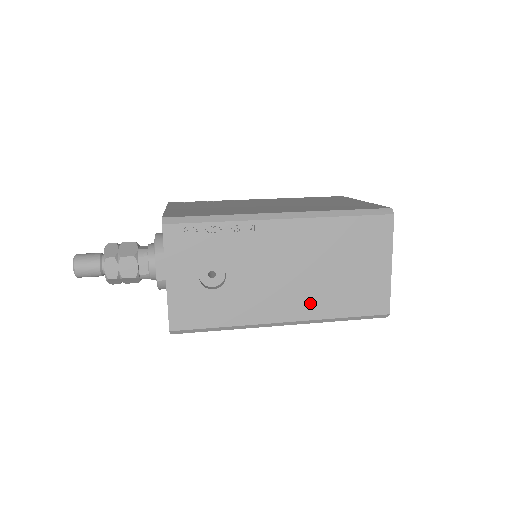
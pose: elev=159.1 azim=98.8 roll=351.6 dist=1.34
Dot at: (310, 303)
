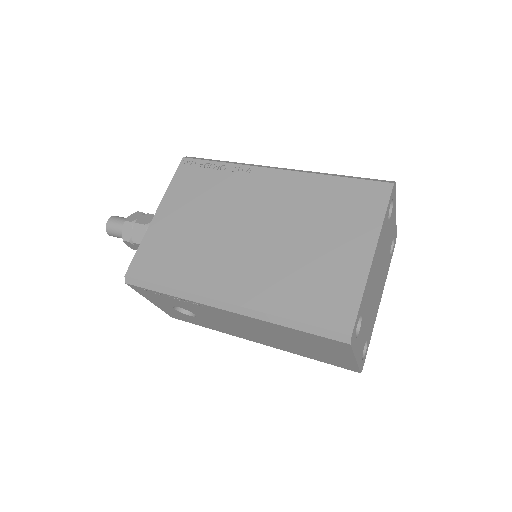
Dot at: (277, 345)
